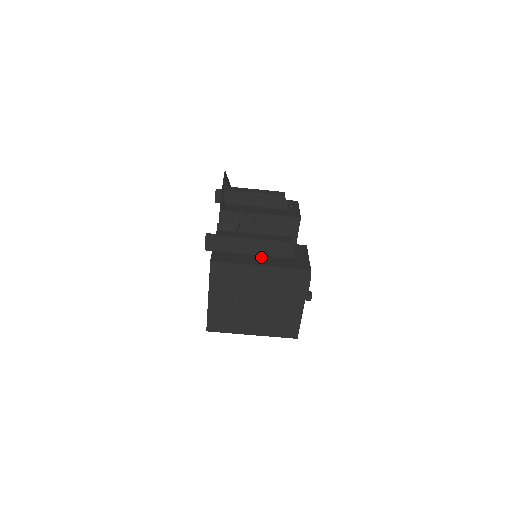
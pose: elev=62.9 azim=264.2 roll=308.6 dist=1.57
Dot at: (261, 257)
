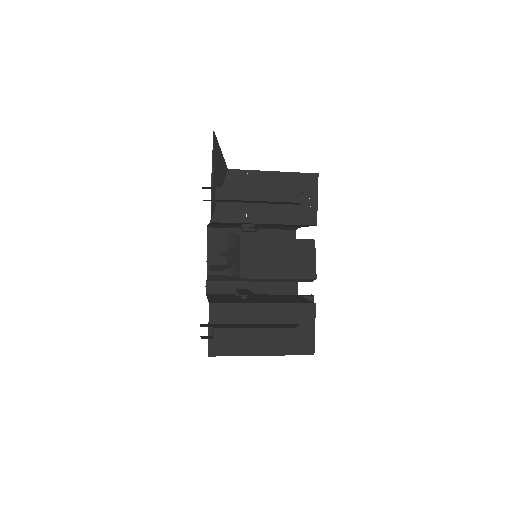
Dot at: occluded
